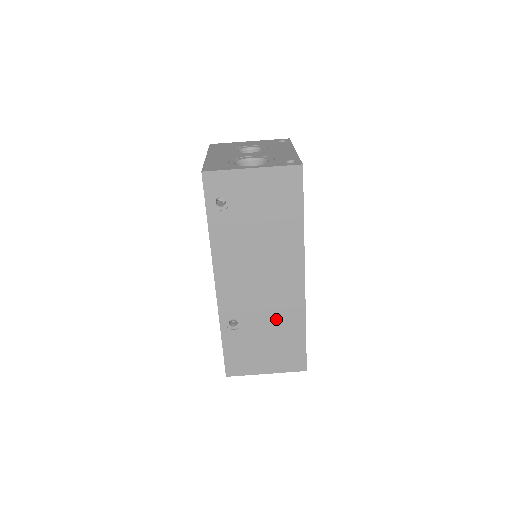
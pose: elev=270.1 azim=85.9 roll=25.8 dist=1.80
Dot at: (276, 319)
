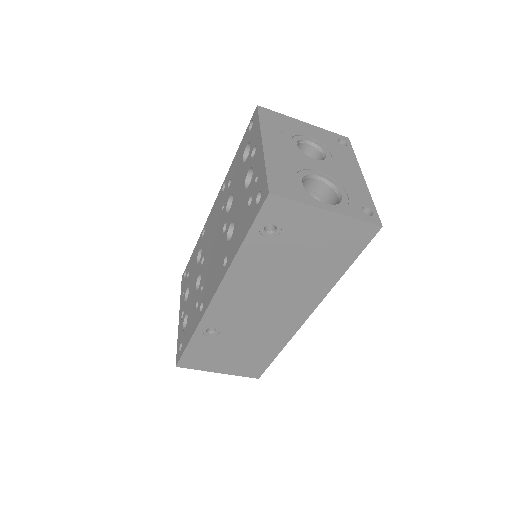
Dot at: (257, 338)
